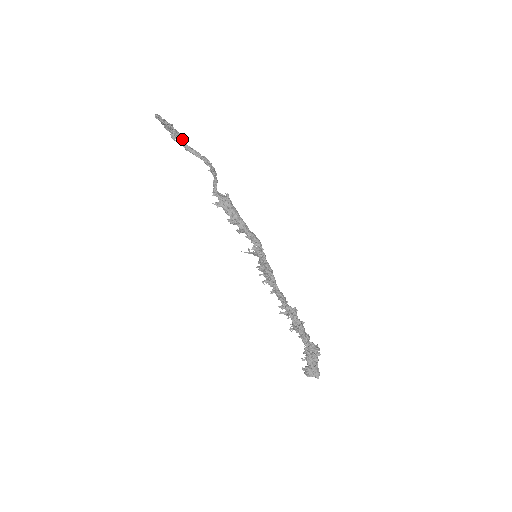
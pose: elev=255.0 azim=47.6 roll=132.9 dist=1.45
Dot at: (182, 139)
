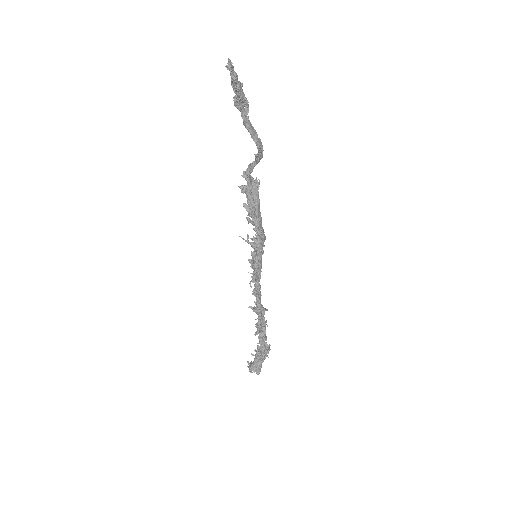
Dot at: (245, 108)
